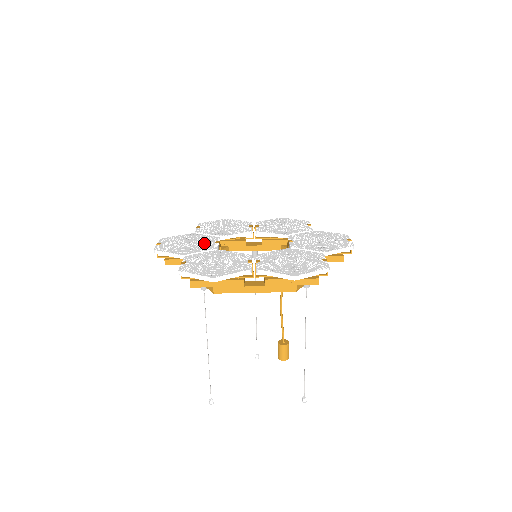
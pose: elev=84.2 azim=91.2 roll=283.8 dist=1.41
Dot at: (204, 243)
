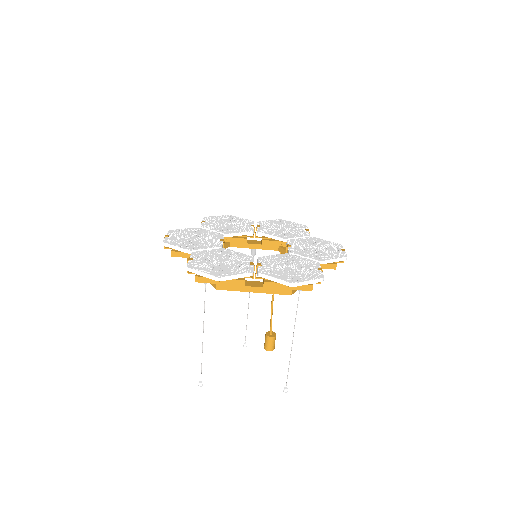
Dot at: (209, 240)
